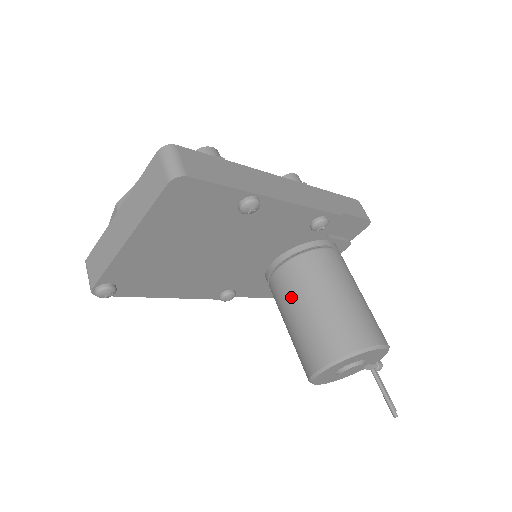
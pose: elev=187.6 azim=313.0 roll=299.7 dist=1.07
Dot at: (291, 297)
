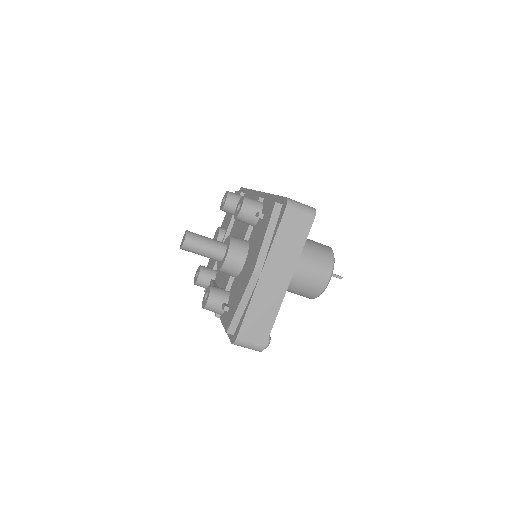
Dot at: occluded
